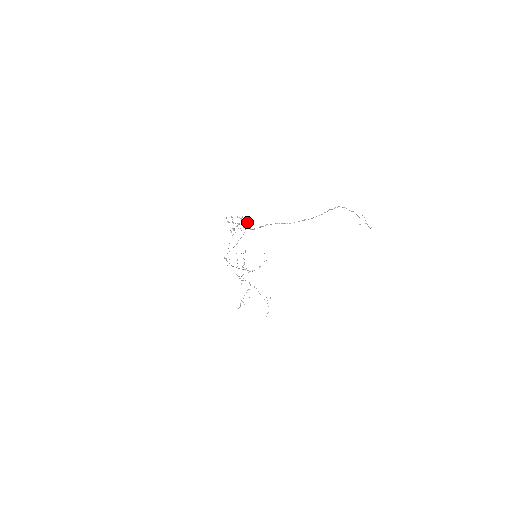
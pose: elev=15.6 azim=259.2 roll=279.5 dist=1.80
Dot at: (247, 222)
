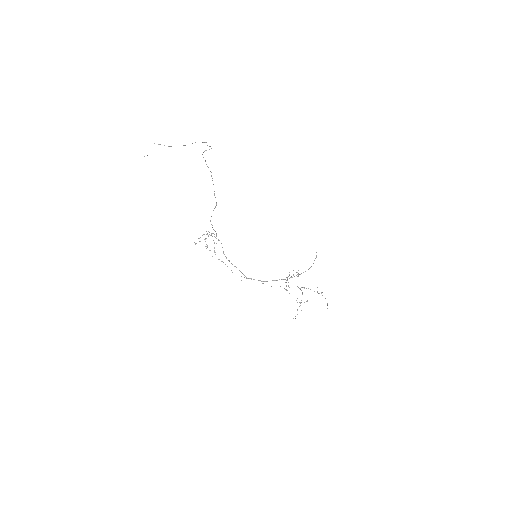
Dot at: occluded
